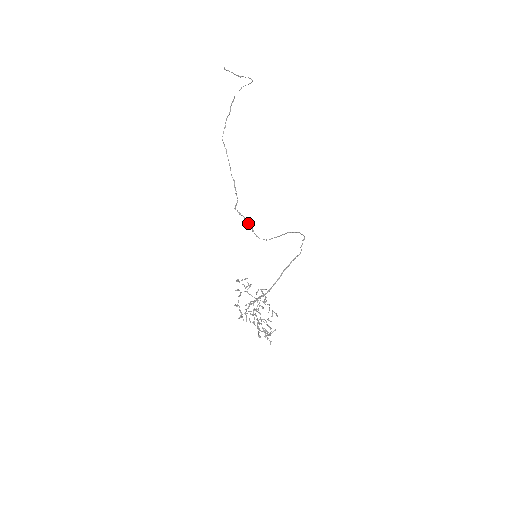
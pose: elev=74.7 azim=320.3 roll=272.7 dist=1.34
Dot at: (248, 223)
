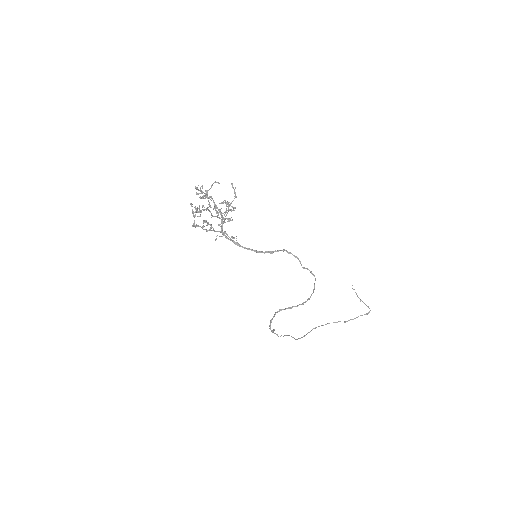
Dot at: occluded
